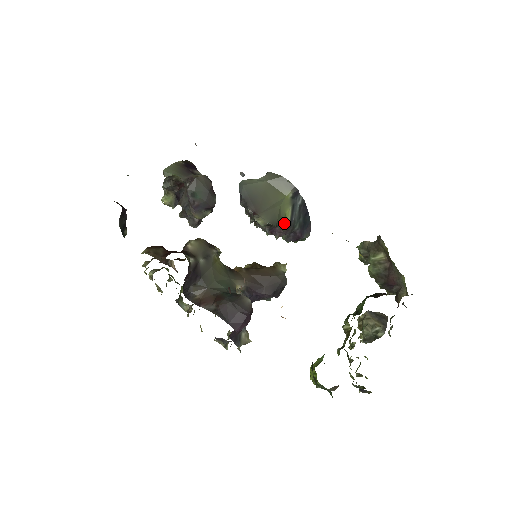
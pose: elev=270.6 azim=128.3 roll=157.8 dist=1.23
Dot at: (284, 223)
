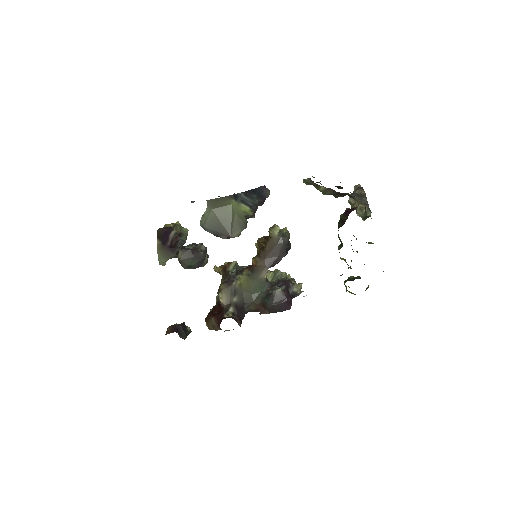
Dot at: (248, 214)
